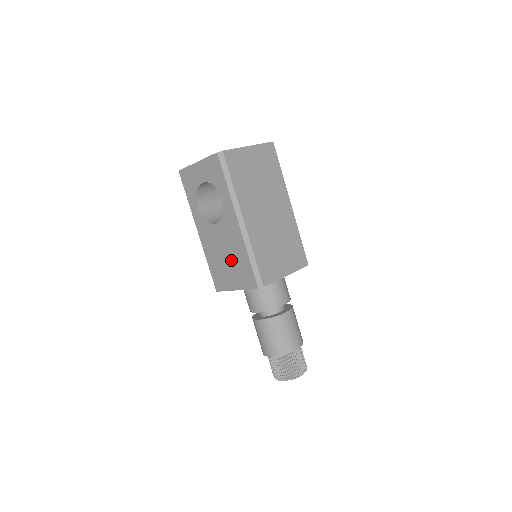
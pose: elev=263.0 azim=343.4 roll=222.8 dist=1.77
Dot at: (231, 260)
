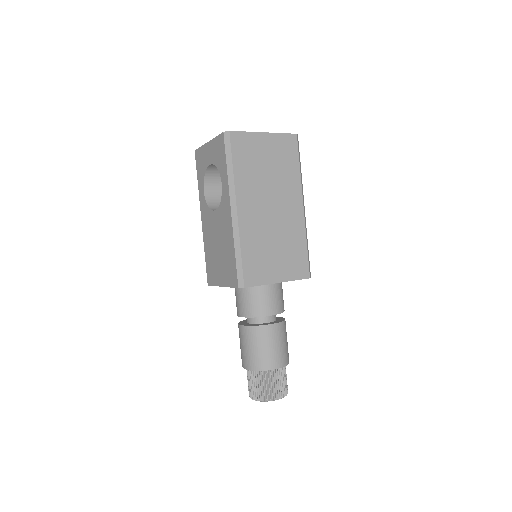
Dot at: (221, 252)
